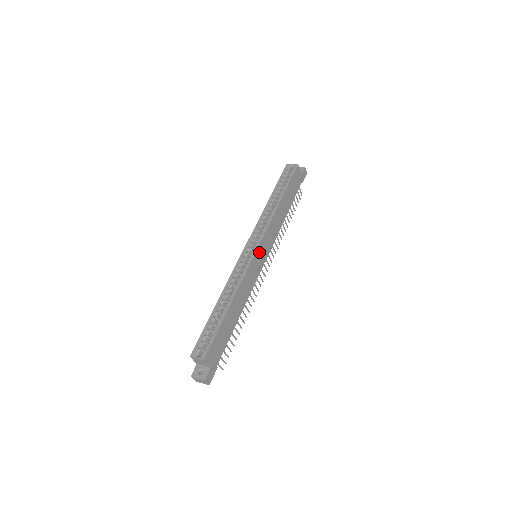
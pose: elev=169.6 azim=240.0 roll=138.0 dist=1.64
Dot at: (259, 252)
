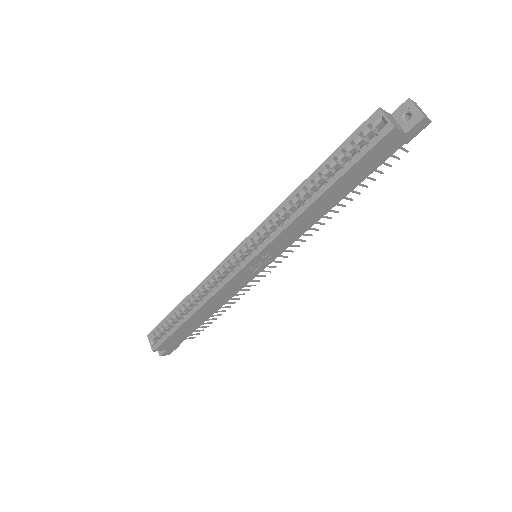
Dot at: (251, 265)
